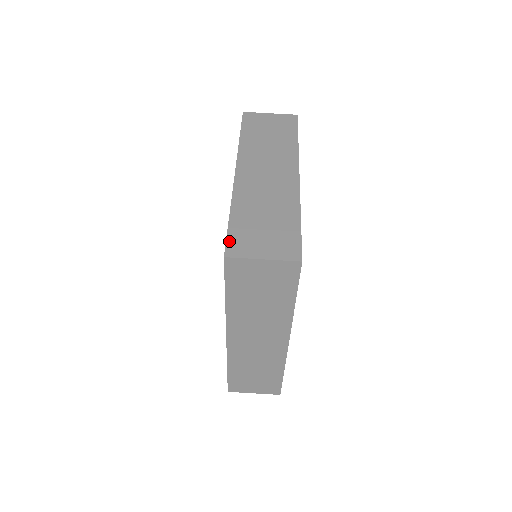
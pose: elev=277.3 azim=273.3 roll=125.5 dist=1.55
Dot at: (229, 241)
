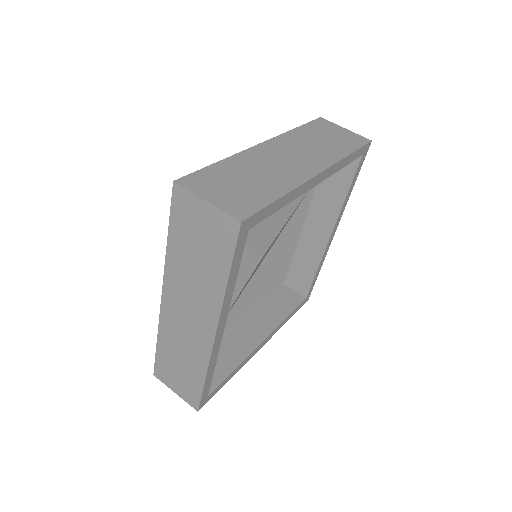
Dot at: (193, 175)
